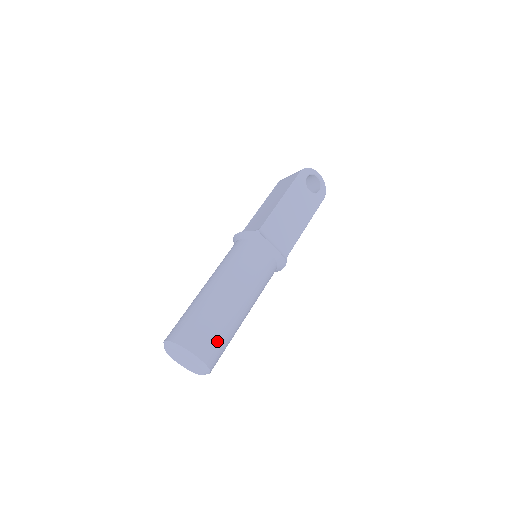
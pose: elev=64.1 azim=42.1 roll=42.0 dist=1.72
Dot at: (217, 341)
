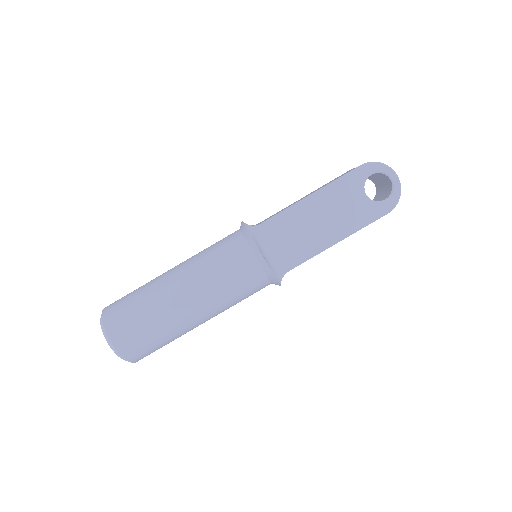
Dot at: (141, 334)
